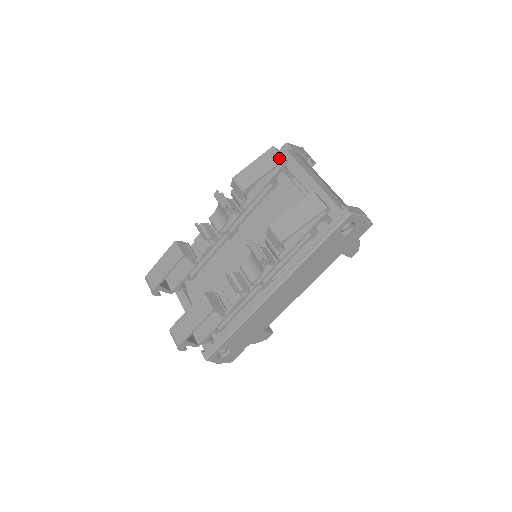
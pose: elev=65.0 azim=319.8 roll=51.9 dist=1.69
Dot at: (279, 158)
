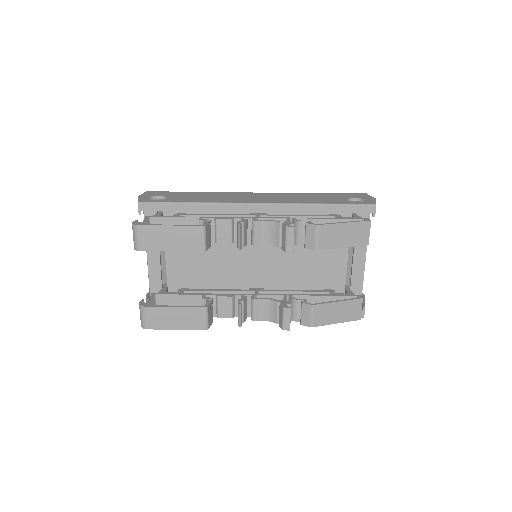
Dot at: (366, 241)
